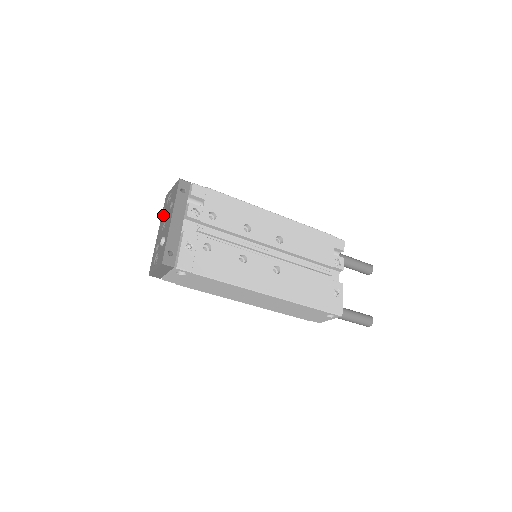
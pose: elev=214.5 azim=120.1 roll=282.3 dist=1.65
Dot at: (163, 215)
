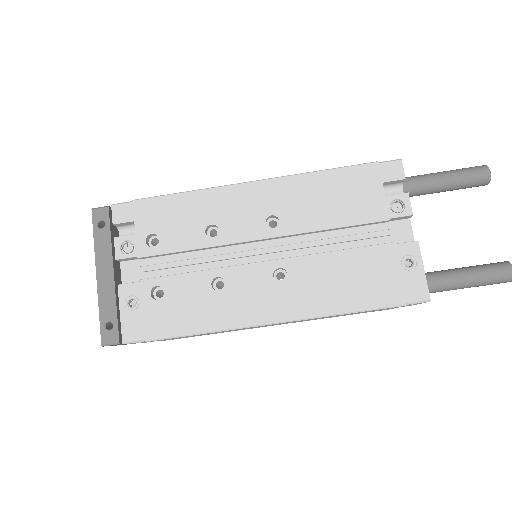
Dot at: occluded
